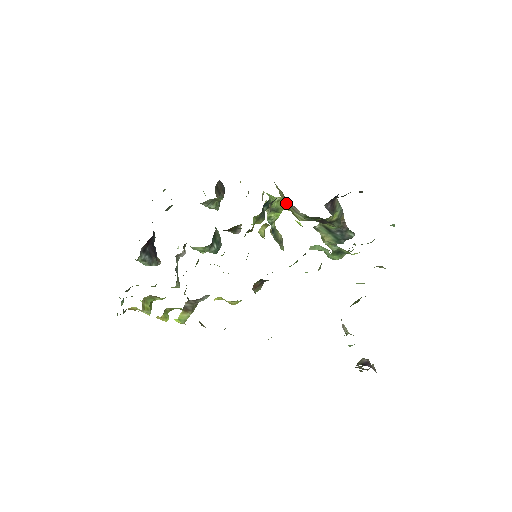
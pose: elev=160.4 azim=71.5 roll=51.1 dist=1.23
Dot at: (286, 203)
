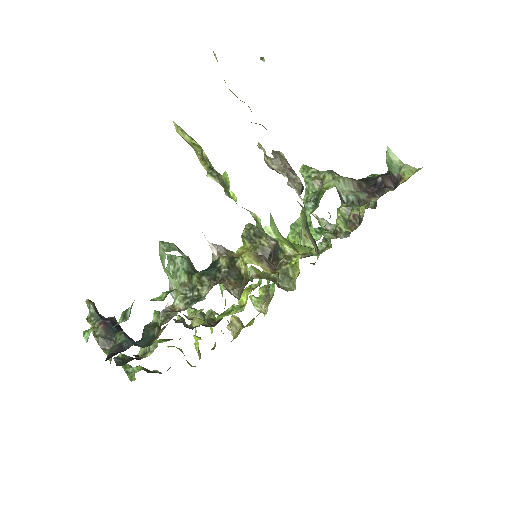
Dot at: occluded
